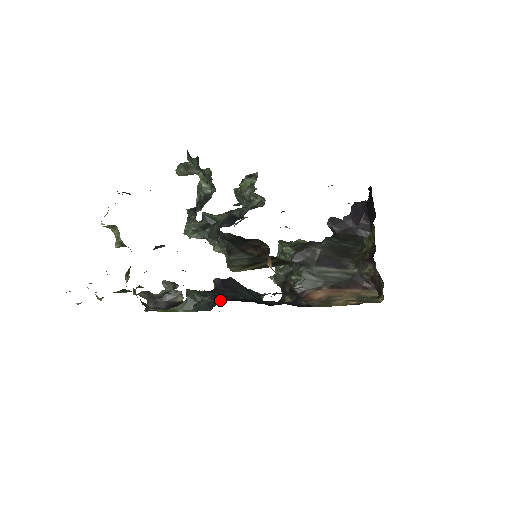
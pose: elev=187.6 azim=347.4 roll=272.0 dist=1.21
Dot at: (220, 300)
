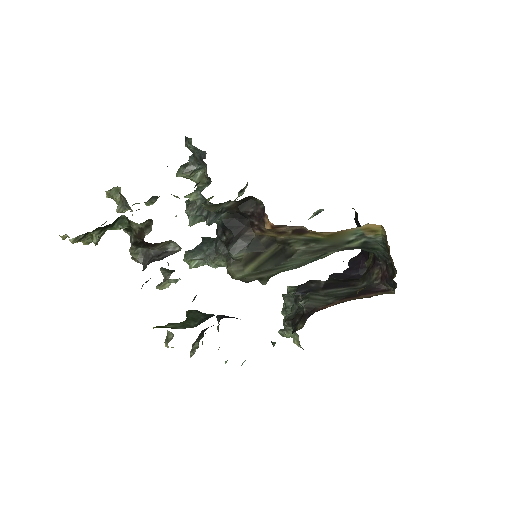
Dot at: occluded
